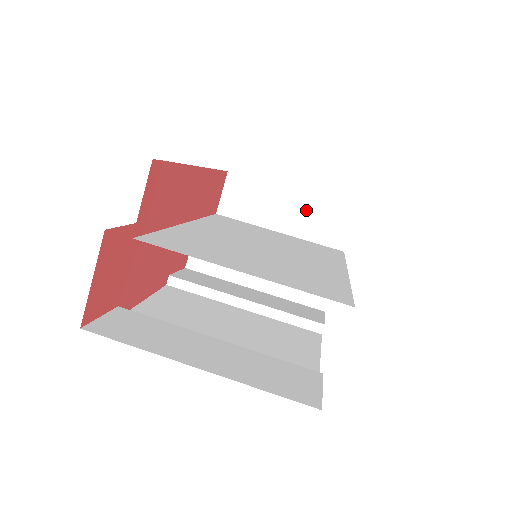
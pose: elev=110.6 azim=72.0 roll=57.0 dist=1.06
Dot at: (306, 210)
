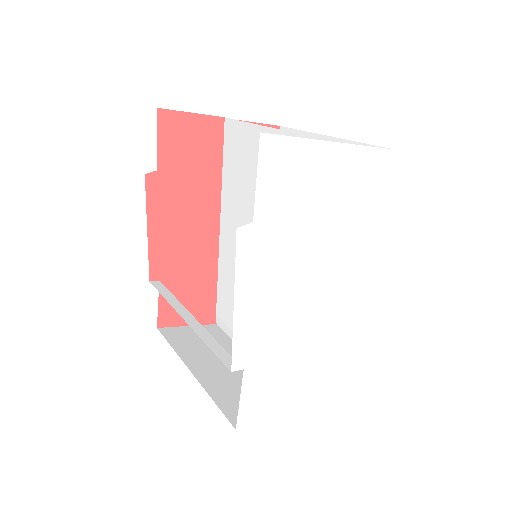
Dot at: occluded
